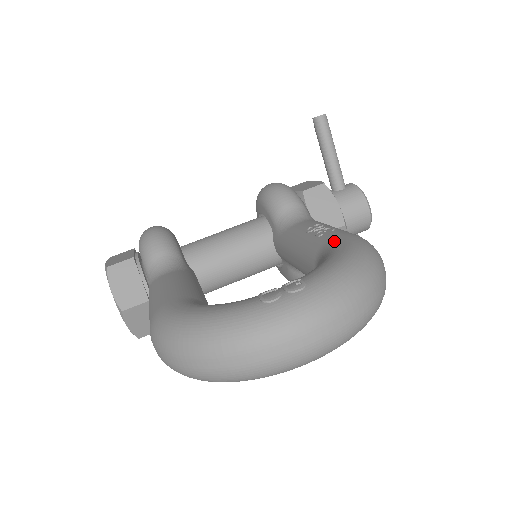
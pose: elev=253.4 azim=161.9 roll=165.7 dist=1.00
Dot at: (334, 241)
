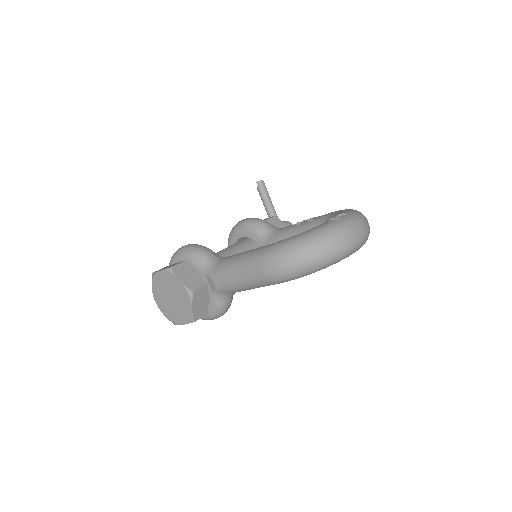
Dot at: (327, 214)
